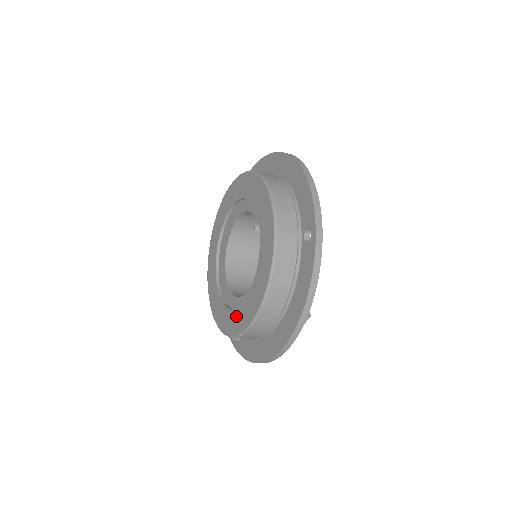
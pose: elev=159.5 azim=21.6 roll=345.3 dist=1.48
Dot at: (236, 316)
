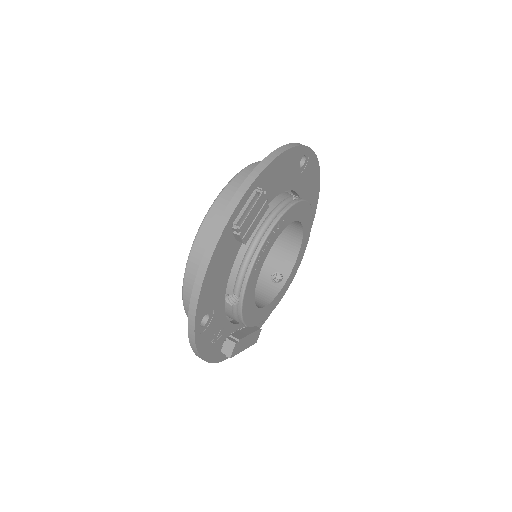
Dot at: occluded
